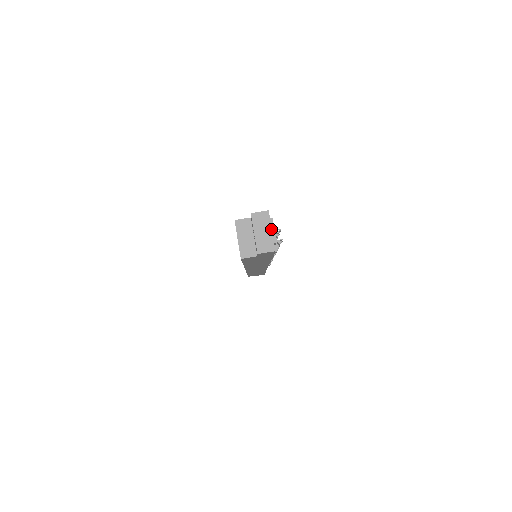
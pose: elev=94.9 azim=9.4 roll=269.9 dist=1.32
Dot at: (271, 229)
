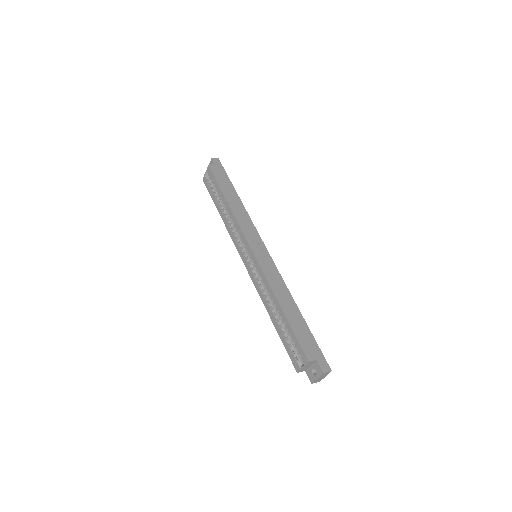
Dot at: occluded
